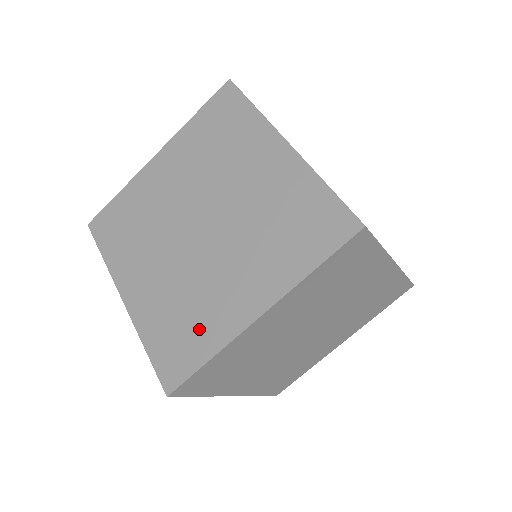
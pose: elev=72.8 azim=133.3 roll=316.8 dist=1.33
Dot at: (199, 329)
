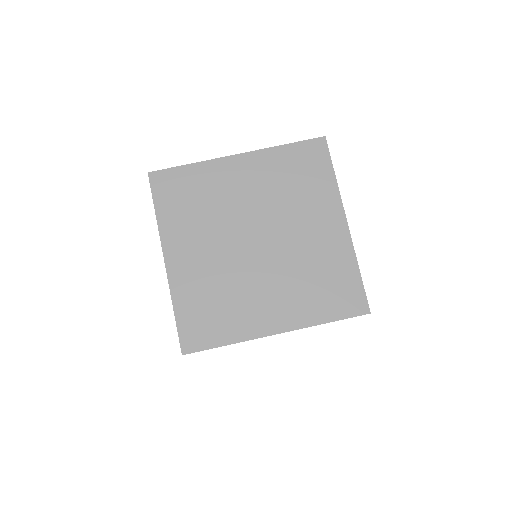
Dot at: (227, 319)
